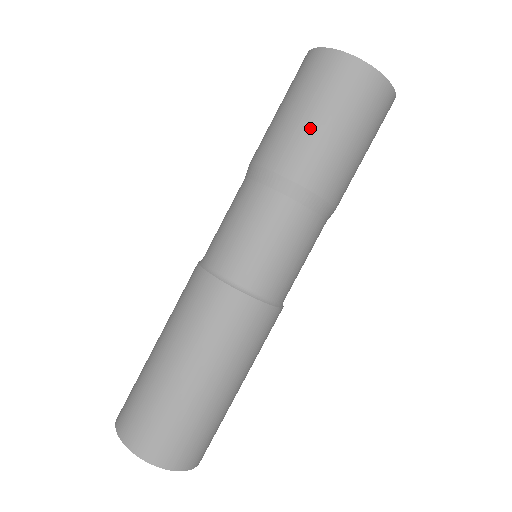
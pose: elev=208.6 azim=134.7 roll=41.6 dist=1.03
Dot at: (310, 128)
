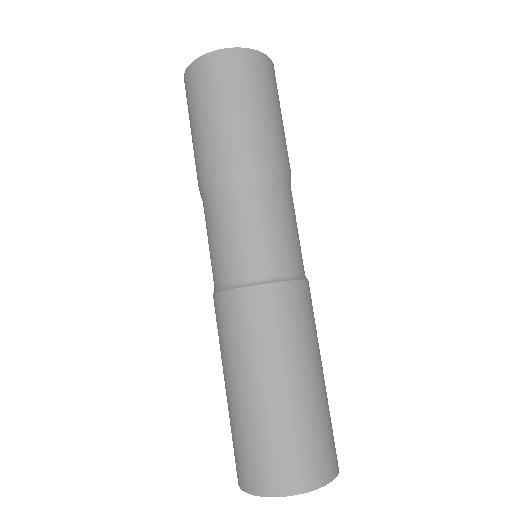
Dot at: (264, 119)
